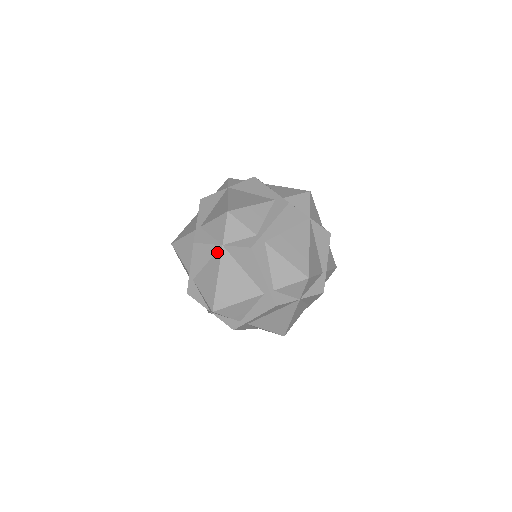
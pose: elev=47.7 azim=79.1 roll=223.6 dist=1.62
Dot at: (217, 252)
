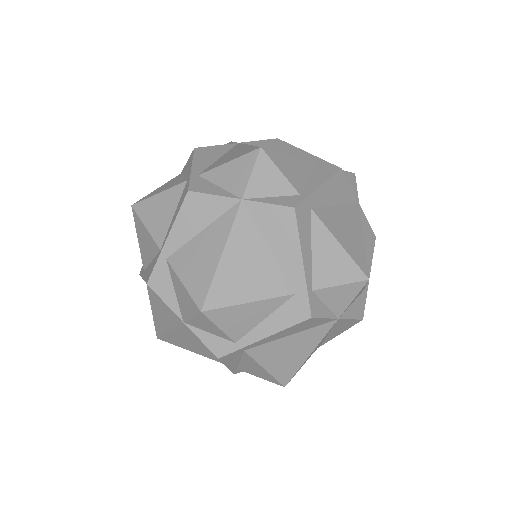
Dot at: (176, 316)
